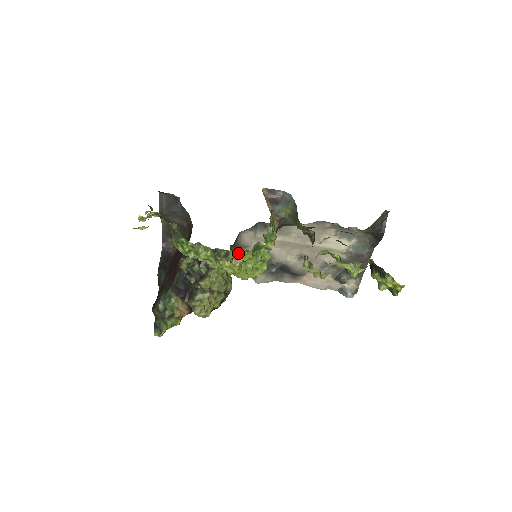
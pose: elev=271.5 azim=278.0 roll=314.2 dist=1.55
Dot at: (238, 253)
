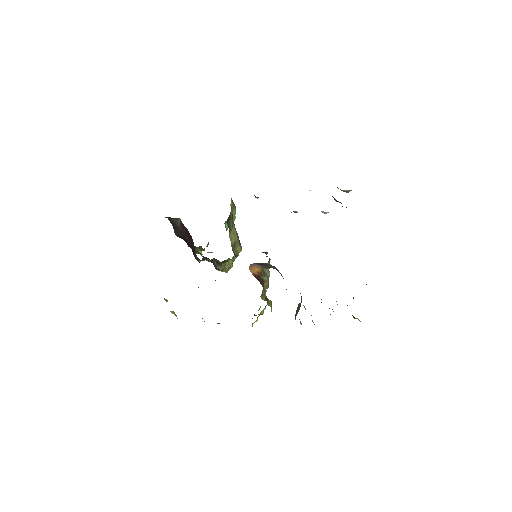
Dot at: occluded
